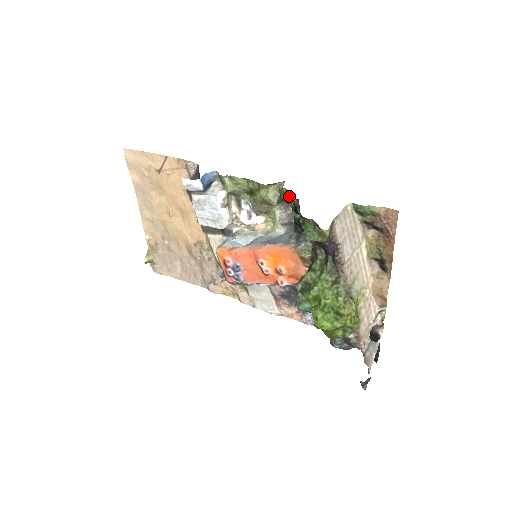
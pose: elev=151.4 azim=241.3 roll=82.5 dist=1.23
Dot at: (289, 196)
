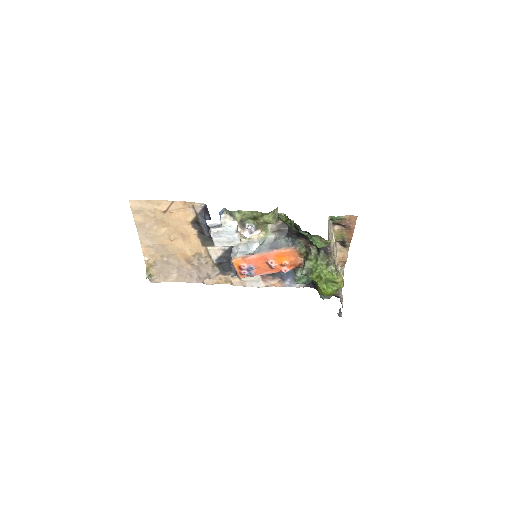
Dot at: (288, 219)
